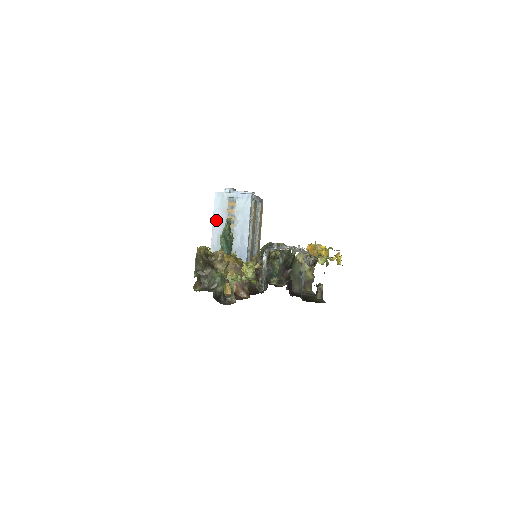
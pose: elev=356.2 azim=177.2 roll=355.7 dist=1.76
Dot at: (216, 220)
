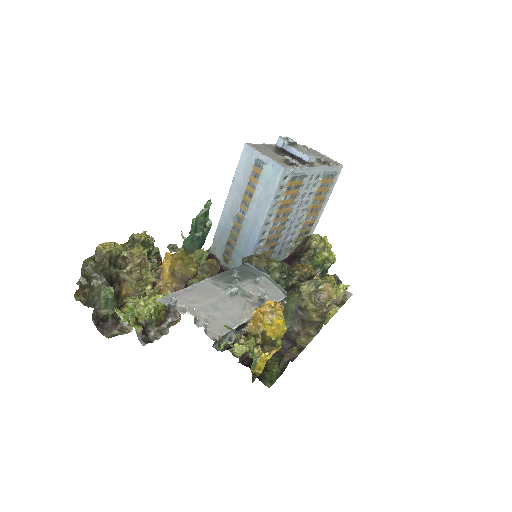
Dot at: (236, 182)
